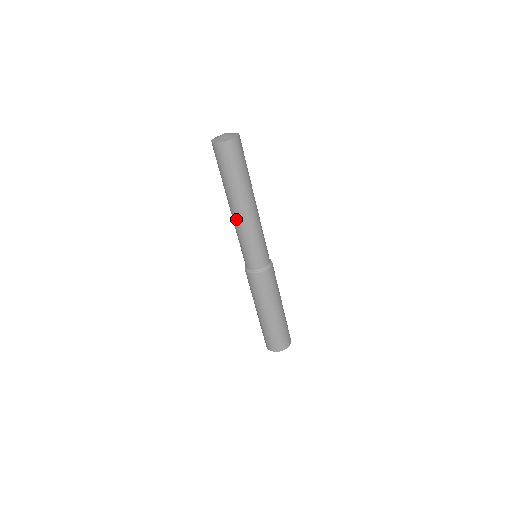
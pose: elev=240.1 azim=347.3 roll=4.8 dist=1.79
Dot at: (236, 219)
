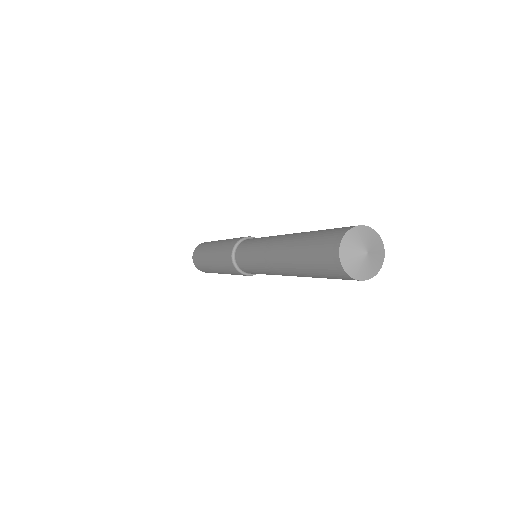
Dot at: occluded
